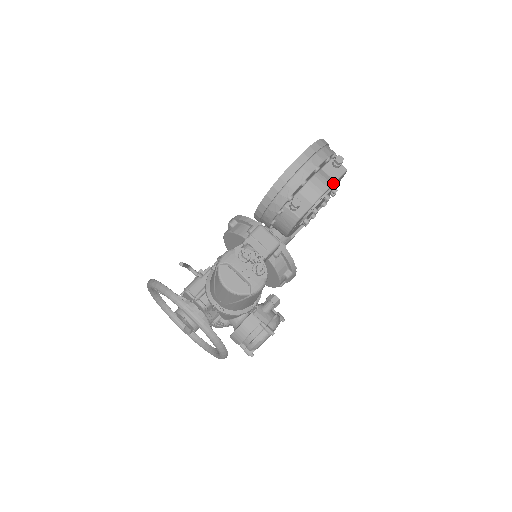
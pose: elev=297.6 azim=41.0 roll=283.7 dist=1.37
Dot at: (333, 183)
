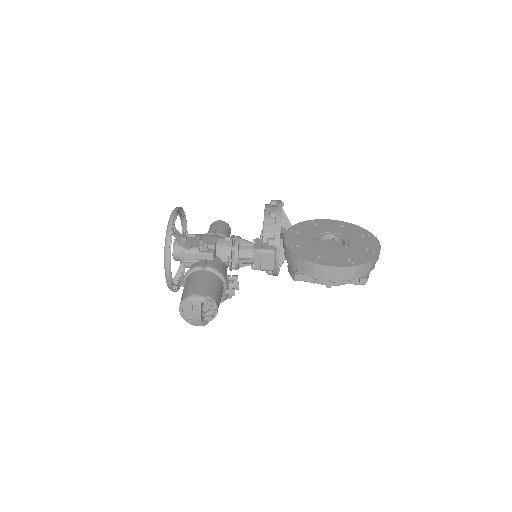
Dot at: occluded
